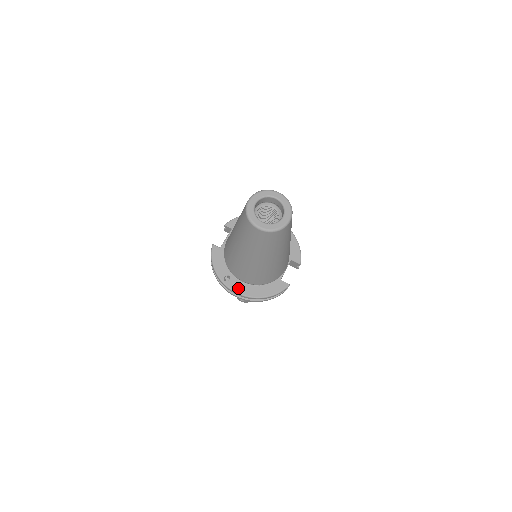
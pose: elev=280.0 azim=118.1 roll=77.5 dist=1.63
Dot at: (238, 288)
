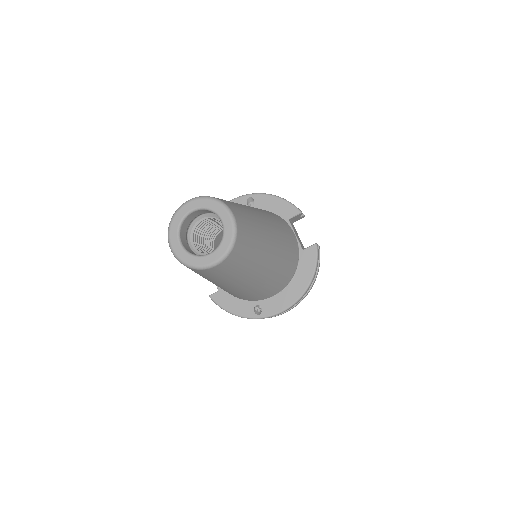
Dot at: (277, 306)
